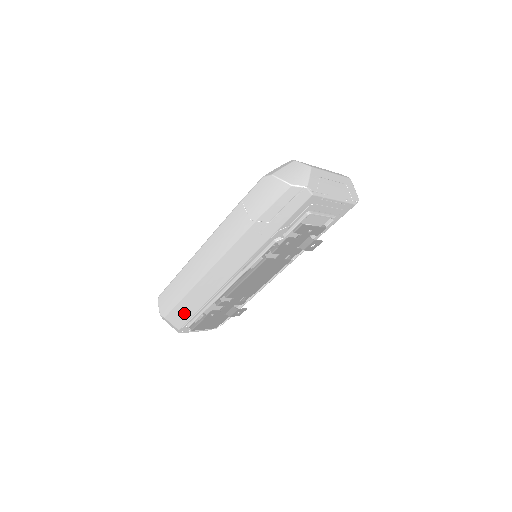
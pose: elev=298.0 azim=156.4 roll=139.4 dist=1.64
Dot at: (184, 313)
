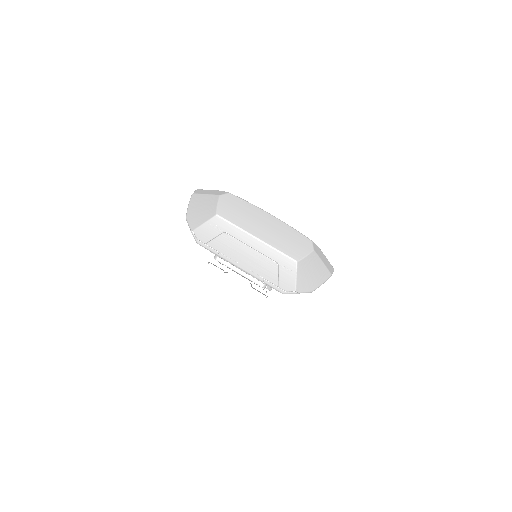
Dot at: occluded
